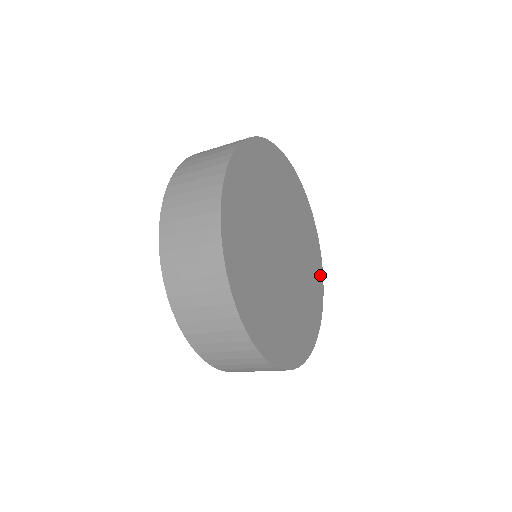
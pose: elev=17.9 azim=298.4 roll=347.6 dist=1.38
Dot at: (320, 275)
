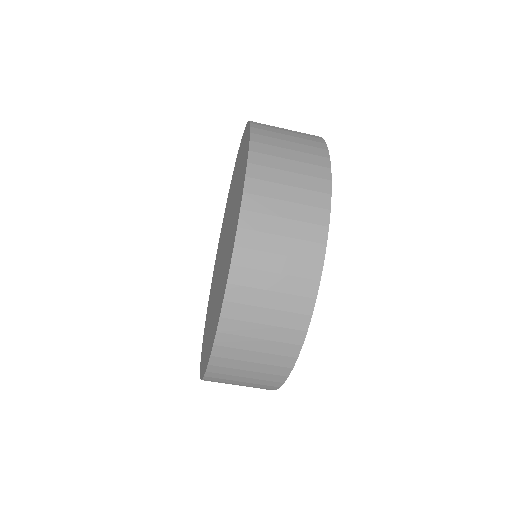
Dot at: occluded
